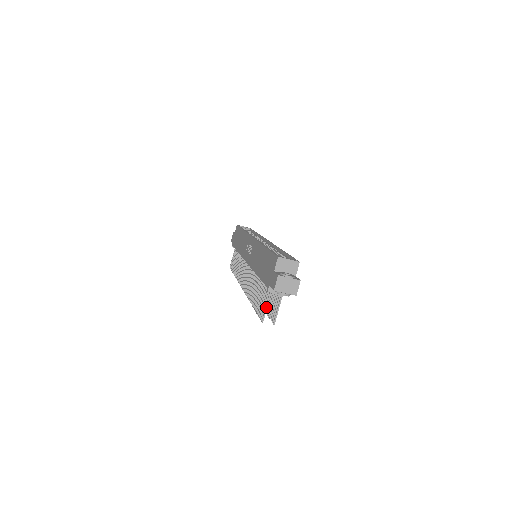
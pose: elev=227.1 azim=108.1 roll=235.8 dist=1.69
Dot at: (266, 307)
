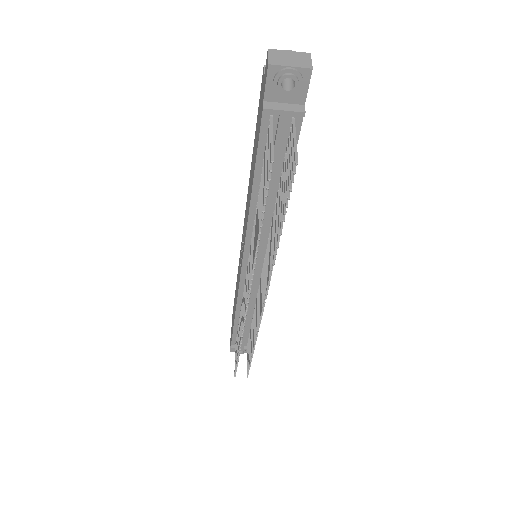
Dot at: (271, 140)
